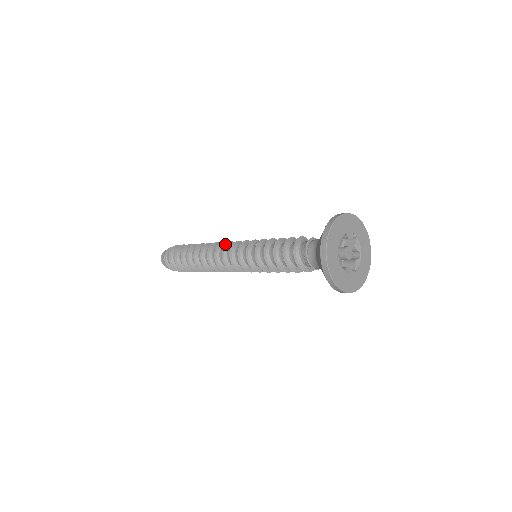
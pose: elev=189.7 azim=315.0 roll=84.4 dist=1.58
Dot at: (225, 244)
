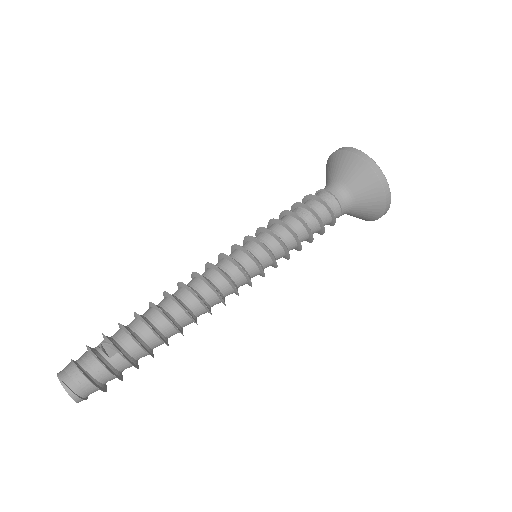
Dot at: occluded
